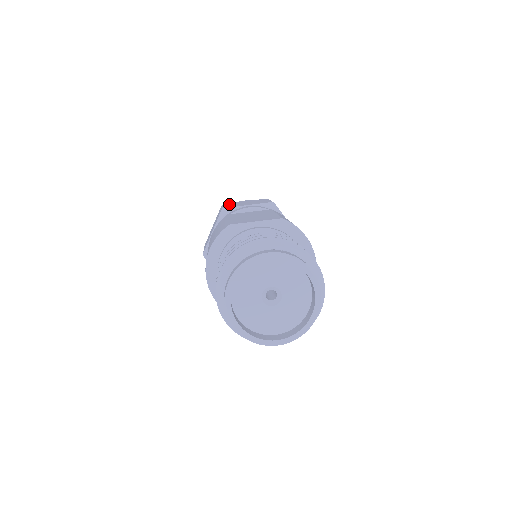
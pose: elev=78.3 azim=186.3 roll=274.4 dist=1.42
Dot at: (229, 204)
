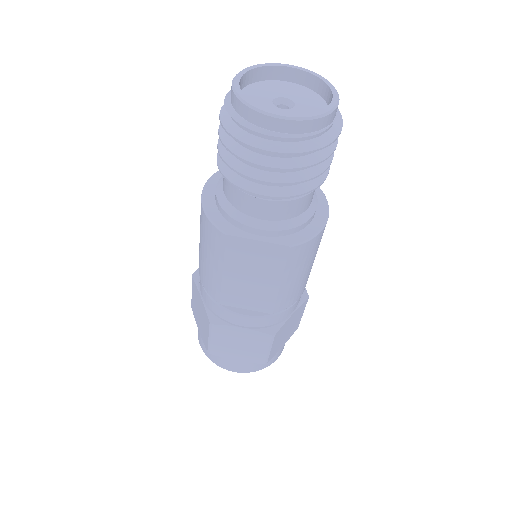
Dot at: occluded
